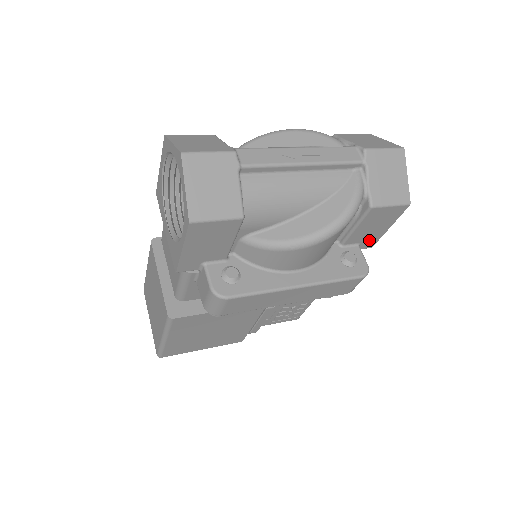
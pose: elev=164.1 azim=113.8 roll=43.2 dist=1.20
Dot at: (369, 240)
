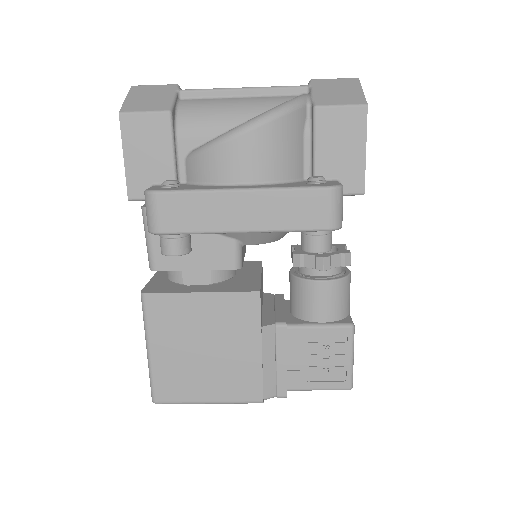
Dot at: (350, 175)
